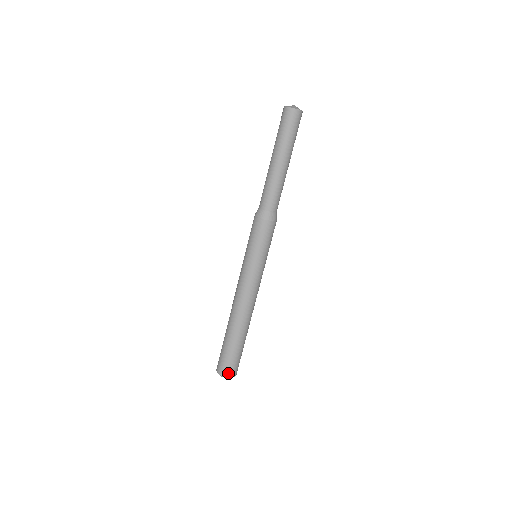
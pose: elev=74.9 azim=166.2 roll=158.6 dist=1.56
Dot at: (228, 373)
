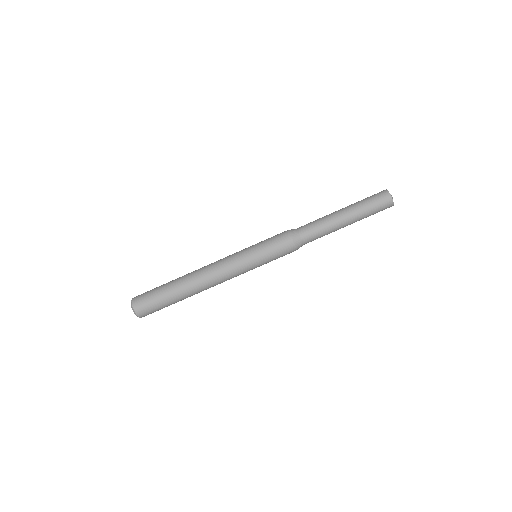
Dot at: (141, 313)
